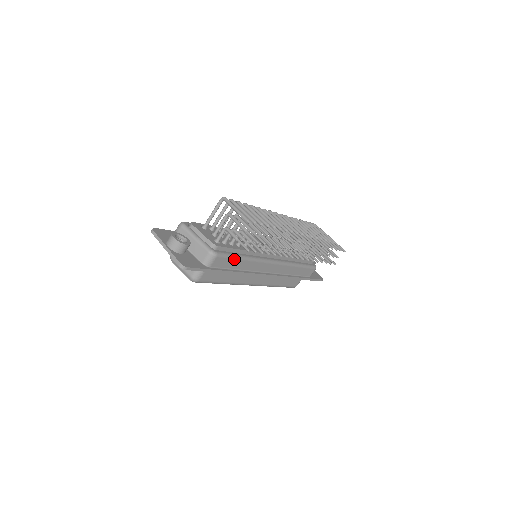
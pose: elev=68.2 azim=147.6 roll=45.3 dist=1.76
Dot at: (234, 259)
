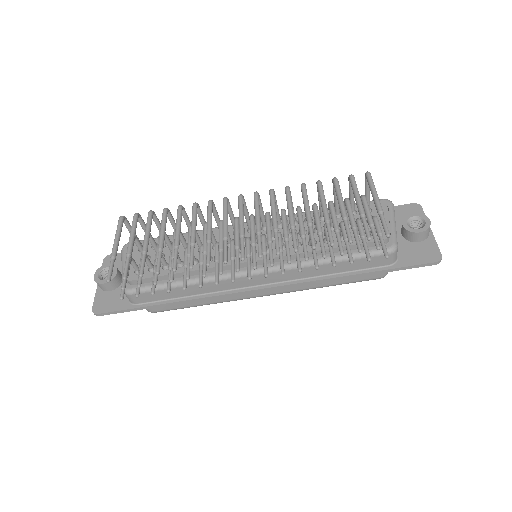
Dot at: (164, 289)
